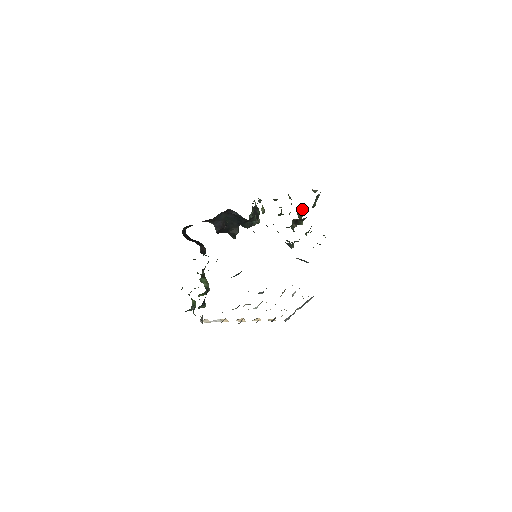
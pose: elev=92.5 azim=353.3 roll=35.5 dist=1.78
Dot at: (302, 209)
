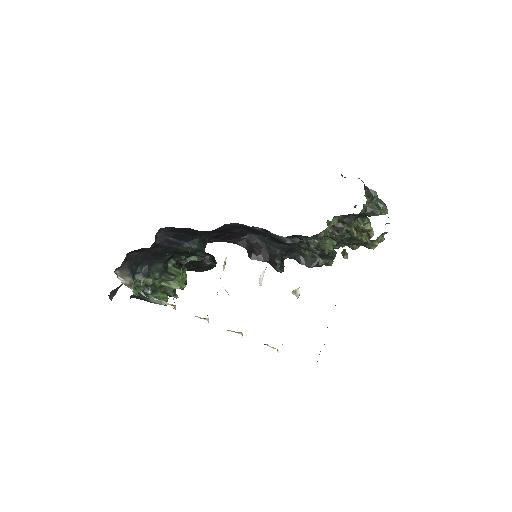
Dot at: (364, 222)
